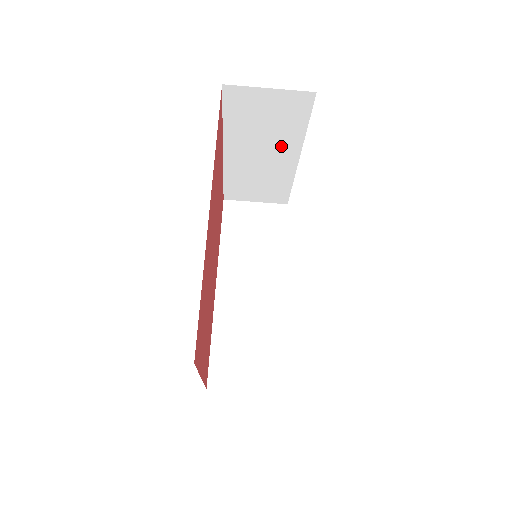
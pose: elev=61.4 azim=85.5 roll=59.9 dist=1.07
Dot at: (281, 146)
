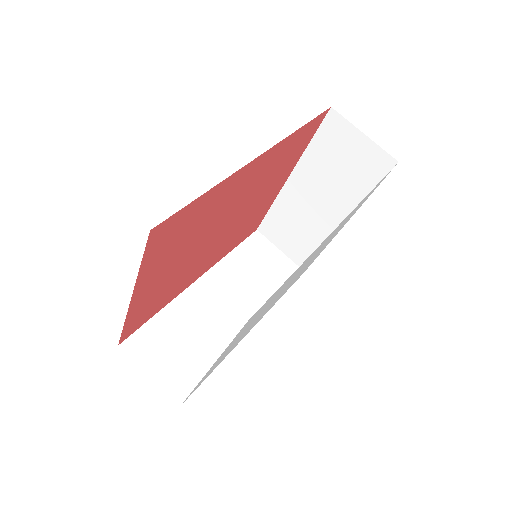
Dot at: (338, 201)
